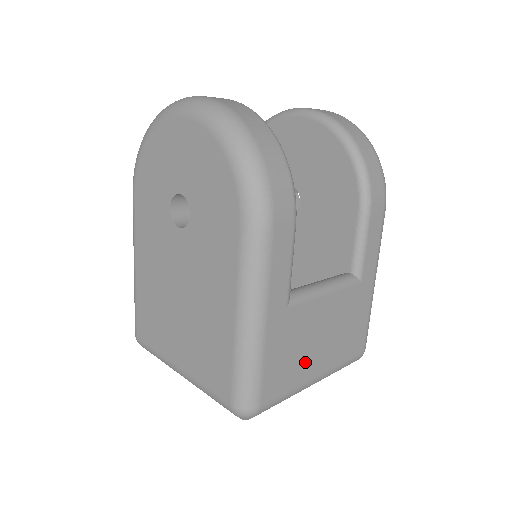
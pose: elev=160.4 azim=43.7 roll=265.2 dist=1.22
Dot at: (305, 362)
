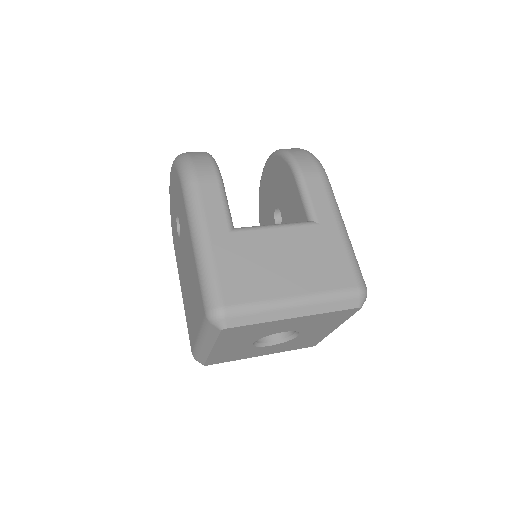
Dot at: (270, 279)
